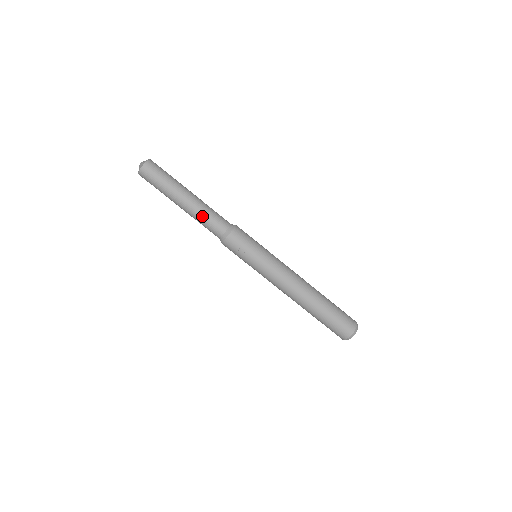
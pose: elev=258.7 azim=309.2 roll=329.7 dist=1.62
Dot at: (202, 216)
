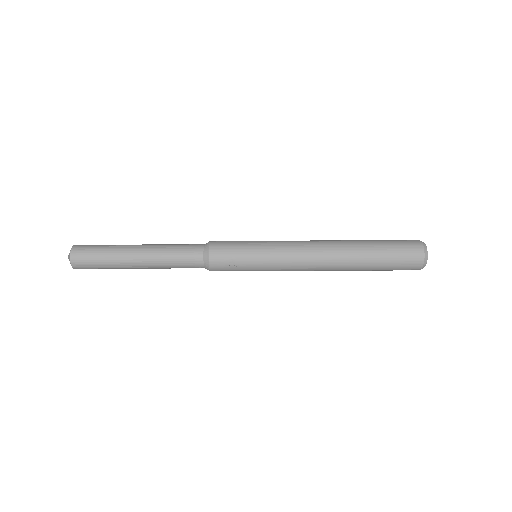
Dot at: (167, 256)
